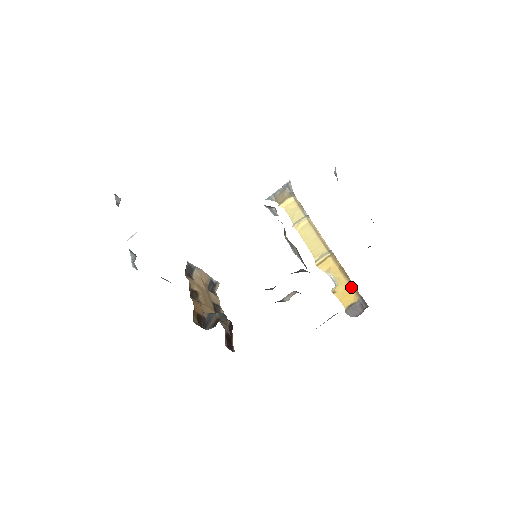
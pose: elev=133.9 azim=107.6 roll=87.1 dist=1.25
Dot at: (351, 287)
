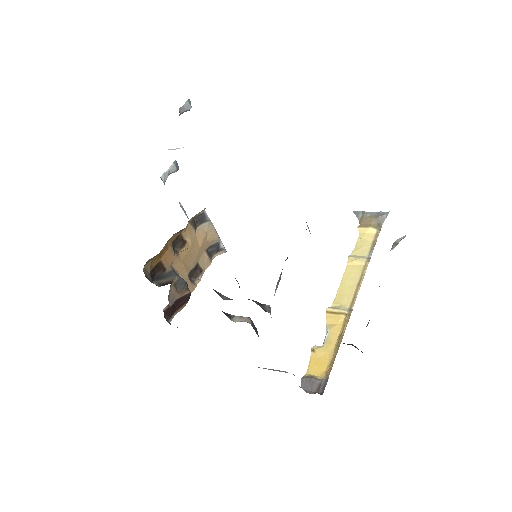
Dot at: (330, 361)
